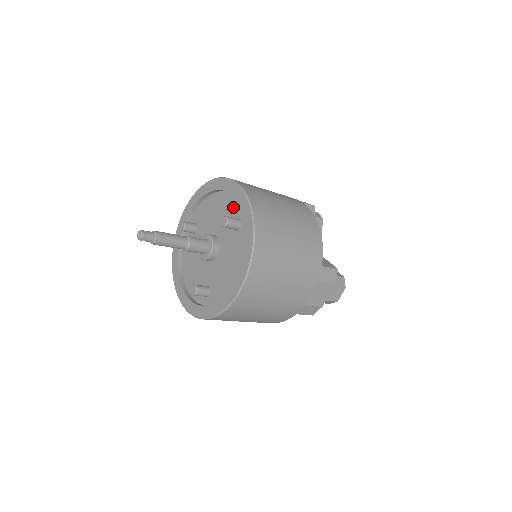
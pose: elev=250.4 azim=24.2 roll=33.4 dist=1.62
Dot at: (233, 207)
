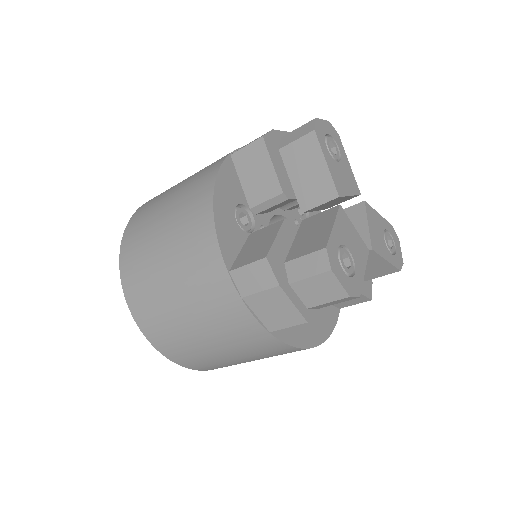
Dot at: occluded
